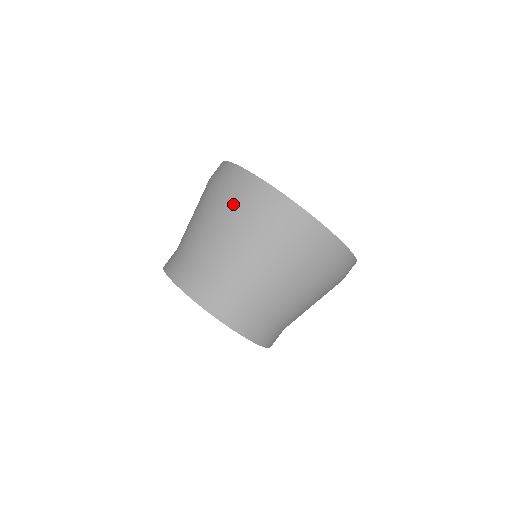
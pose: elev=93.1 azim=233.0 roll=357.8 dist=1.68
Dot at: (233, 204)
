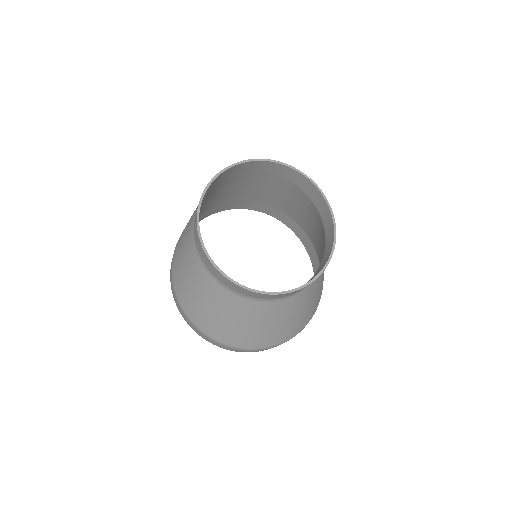
Dot at: occluded
